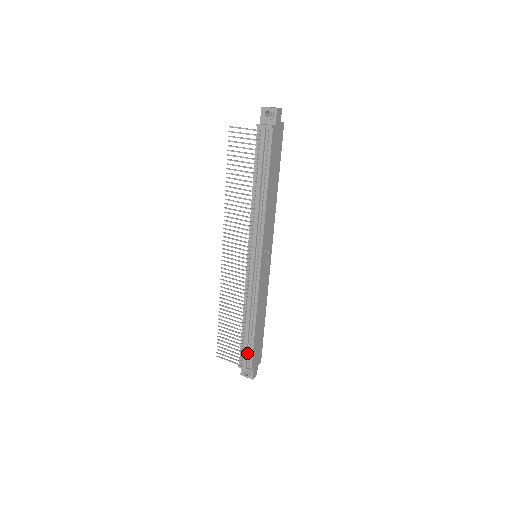
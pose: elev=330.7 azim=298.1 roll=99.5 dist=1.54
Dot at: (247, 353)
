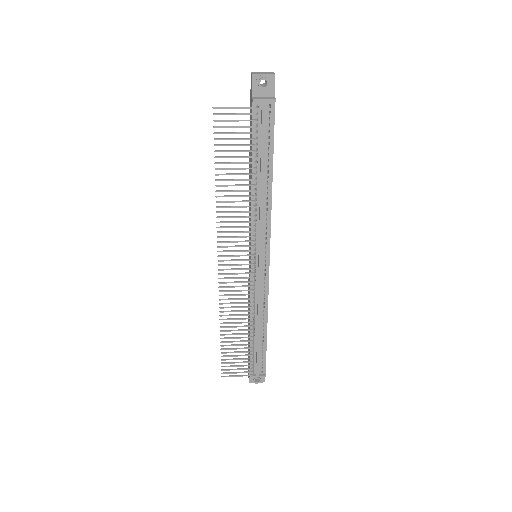
Dot at: (259, 360)
